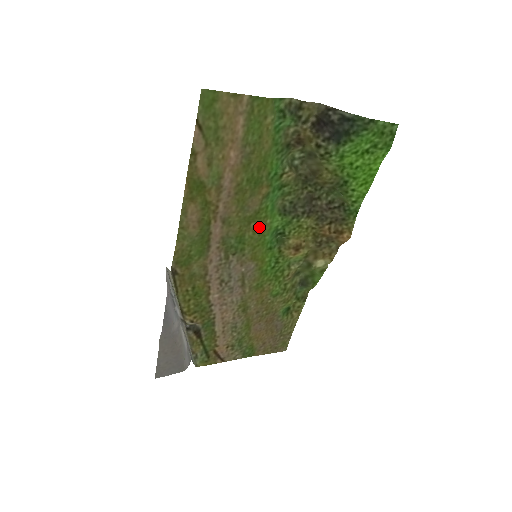
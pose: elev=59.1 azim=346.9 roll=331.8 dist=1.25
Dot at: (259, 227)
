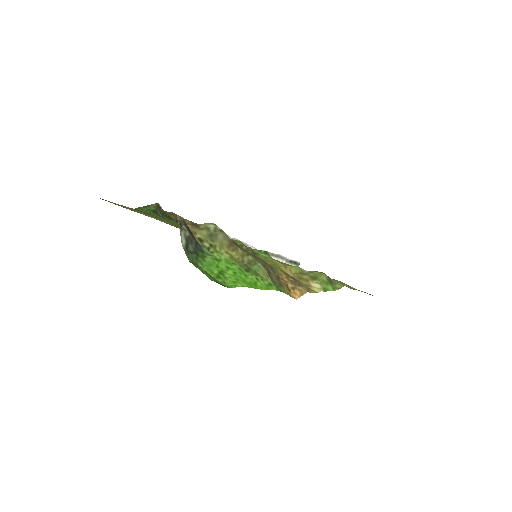
Dot at: occluded
